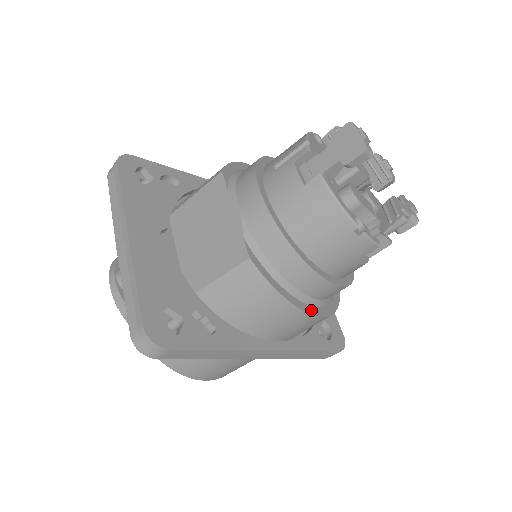
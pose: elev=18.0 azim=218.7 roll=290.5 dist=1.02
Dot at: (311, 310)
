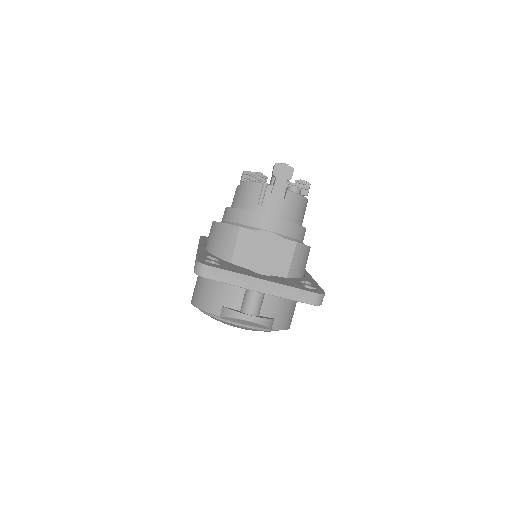
Dot at: occluded
